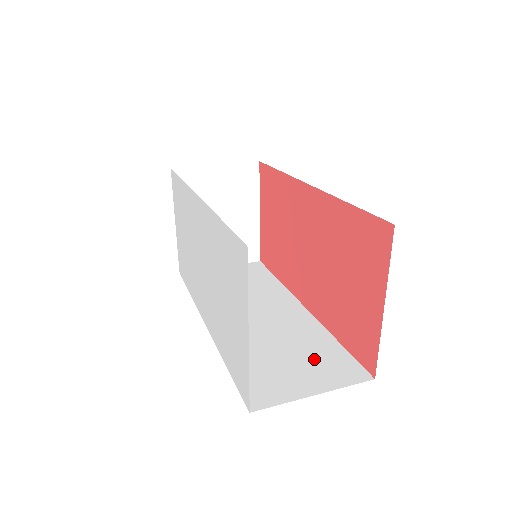
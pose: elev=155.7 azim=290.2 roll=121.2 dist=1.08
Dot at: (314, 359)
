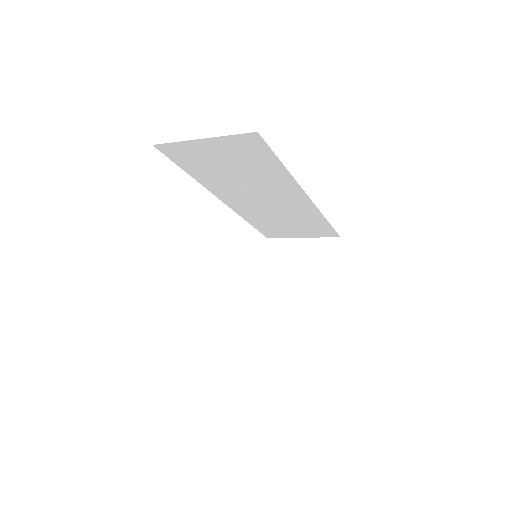
Dot at: occluded
